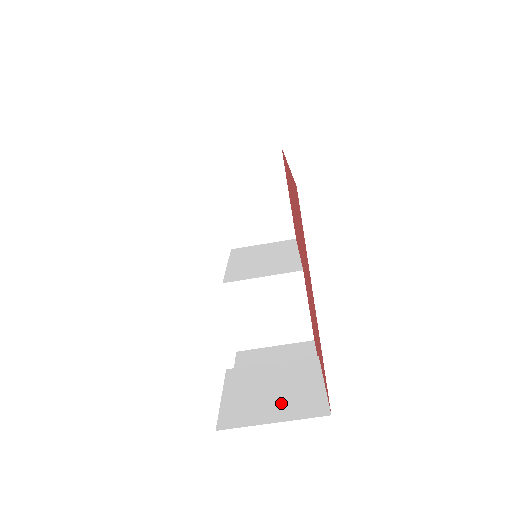
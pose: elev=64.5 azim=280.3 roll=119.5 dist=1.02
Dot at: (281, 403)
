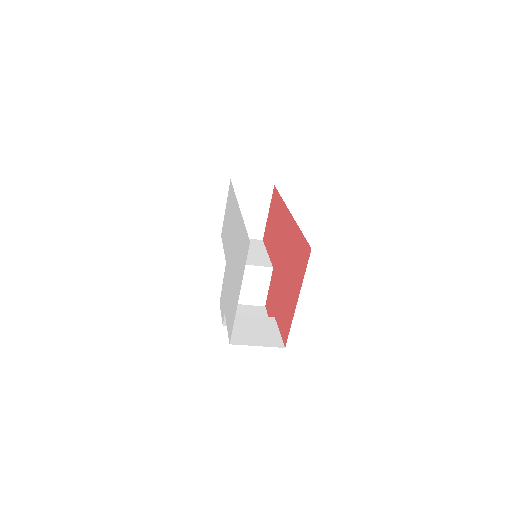
Dot at: (260, 338)
